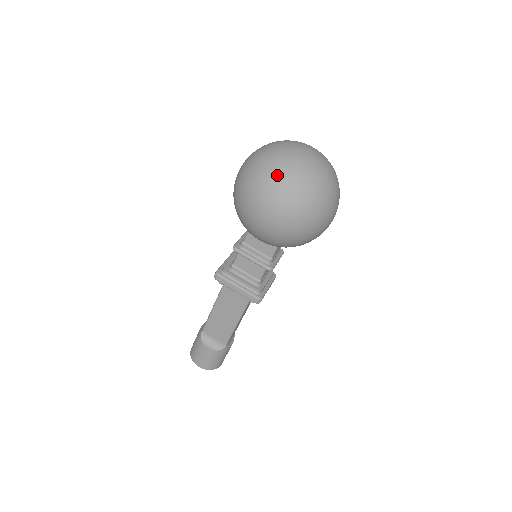
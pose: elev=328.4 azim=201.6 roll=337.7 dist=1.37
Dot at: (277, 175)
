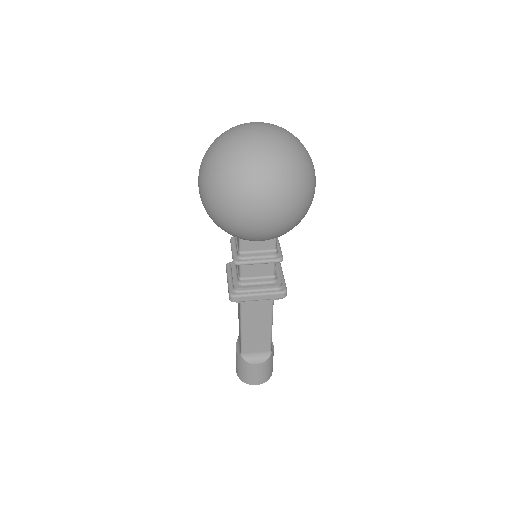
Dot at: (250, 171)
